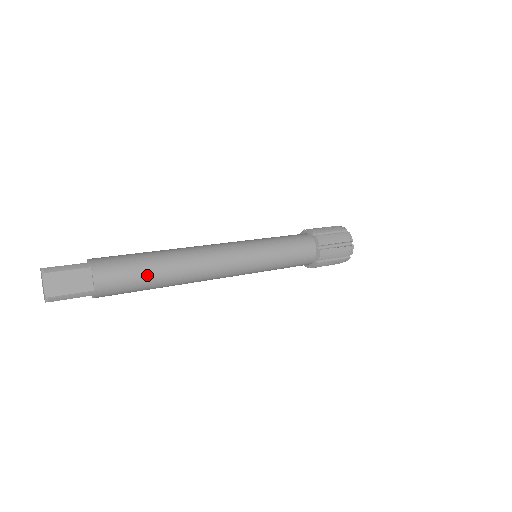
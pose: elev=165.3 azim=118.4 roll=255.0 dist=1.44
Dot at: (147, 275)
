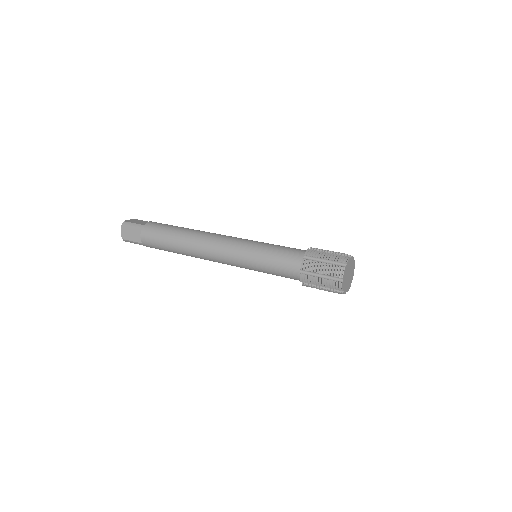
Dot at: (168, 245)
